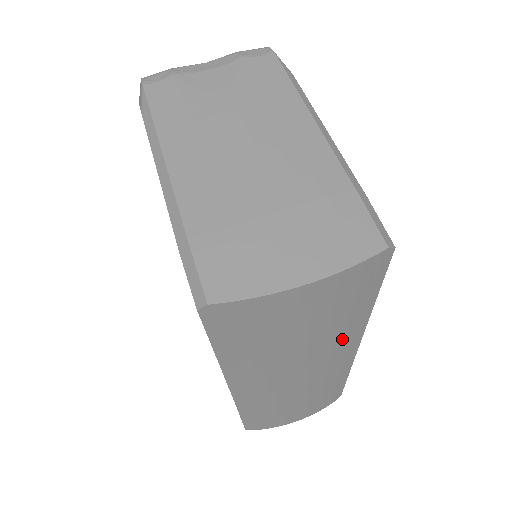
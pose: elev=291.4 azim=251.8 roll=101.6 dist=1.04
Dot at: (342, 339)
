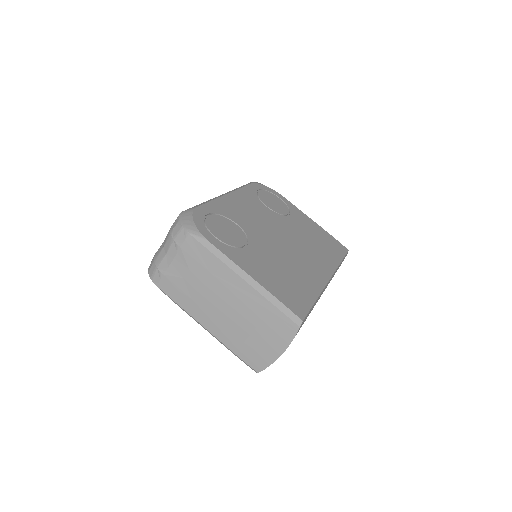
Dot at: occluded
